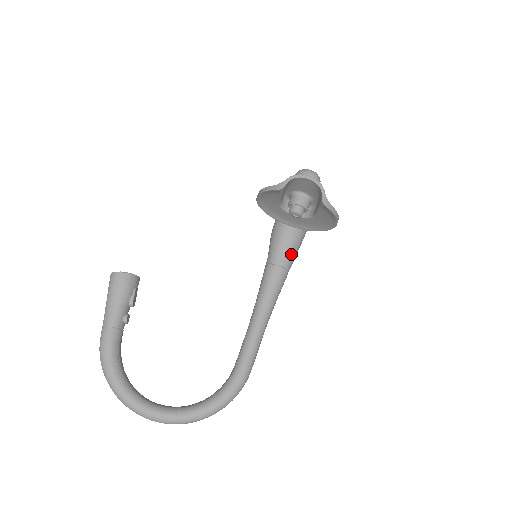
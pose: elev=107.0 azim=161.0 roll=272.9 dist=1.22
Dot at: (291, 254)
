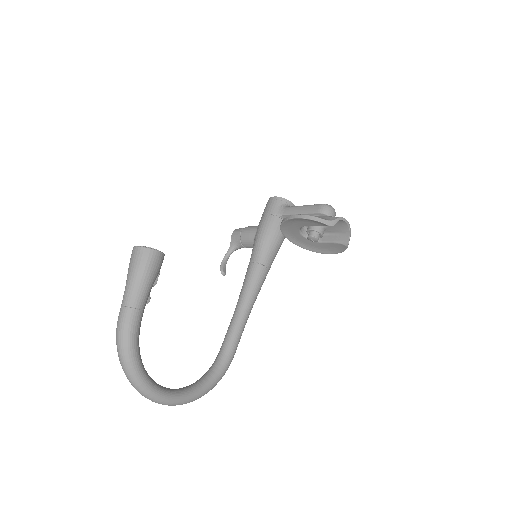
Dot at: occluded
